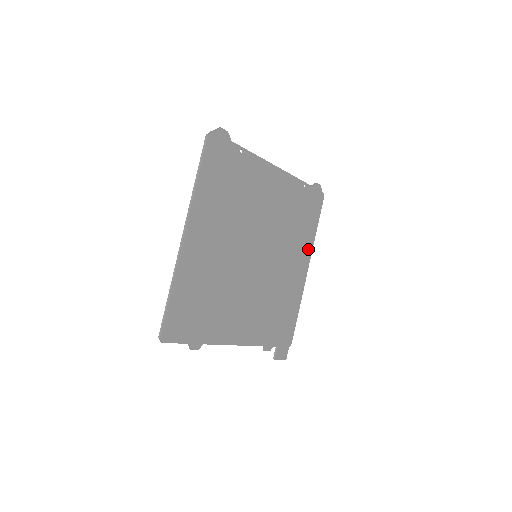
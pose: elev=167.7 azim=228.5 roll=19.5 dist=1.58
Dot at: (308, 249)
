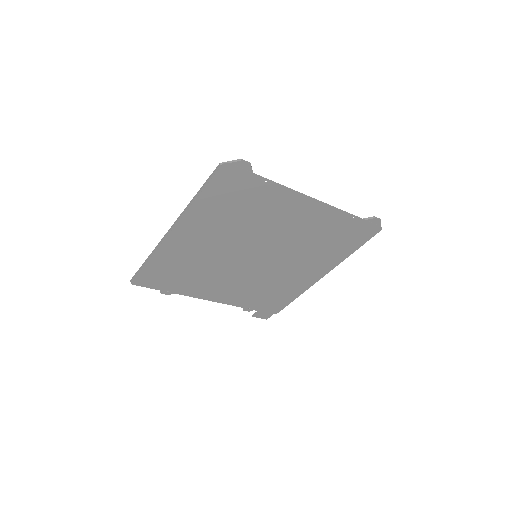
Dot at: (332, 263)
